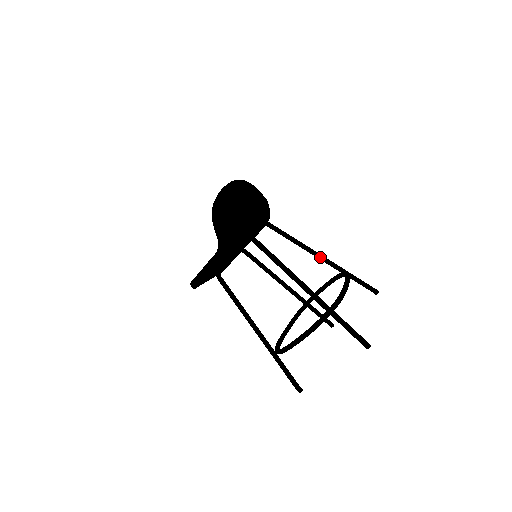
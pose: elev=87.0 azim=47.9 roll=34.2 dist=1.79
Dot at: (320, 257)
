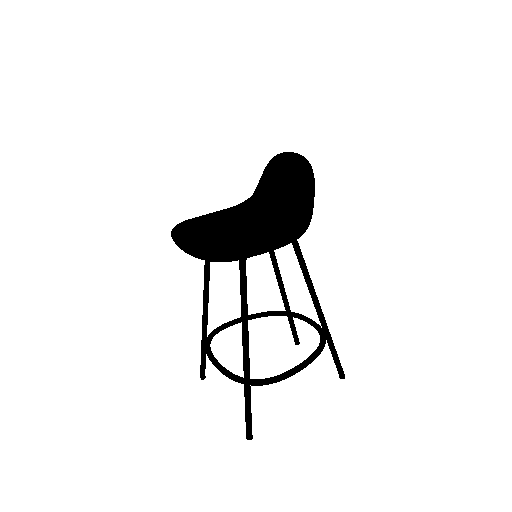
Dot at: (317, 310)
